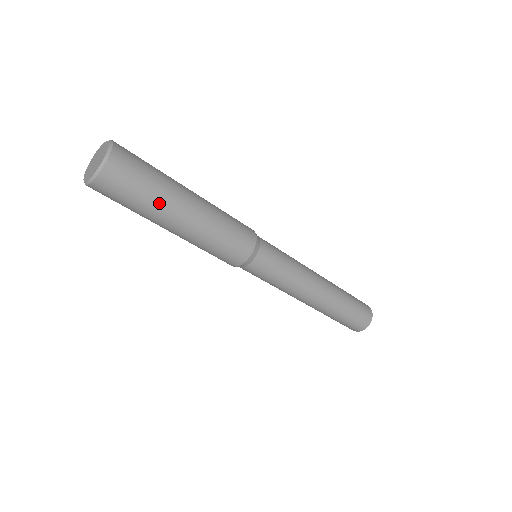
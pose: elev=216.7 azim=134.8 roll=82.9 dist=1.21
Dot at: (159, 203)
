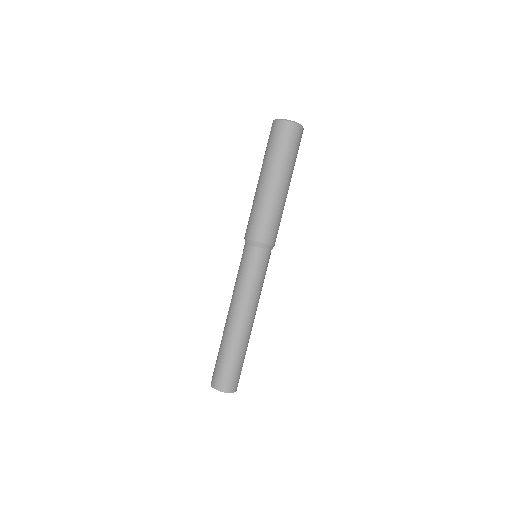
Dot at: (286, 164)
